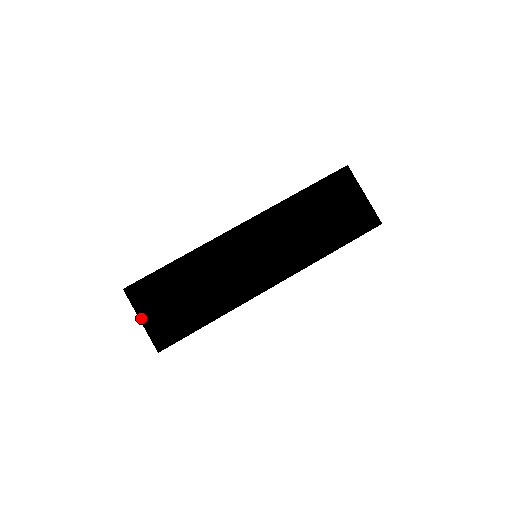
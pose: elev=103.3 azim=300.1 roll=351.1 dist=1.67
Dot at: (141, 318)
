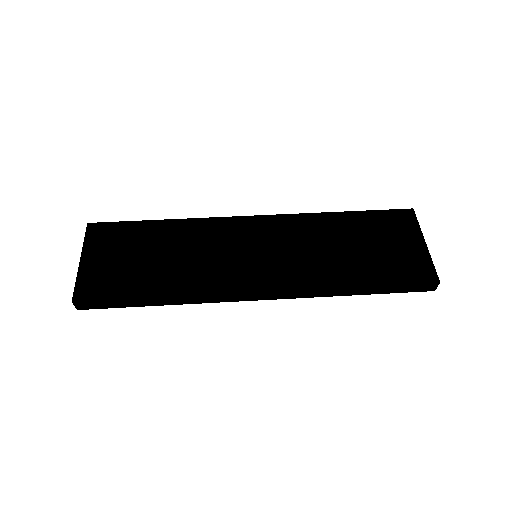
Dot at: (83, 257)
